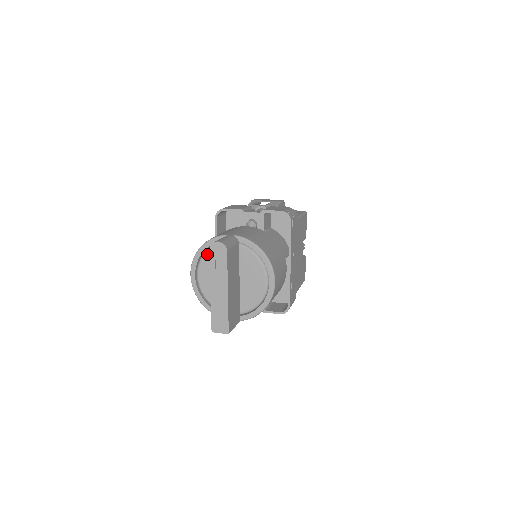
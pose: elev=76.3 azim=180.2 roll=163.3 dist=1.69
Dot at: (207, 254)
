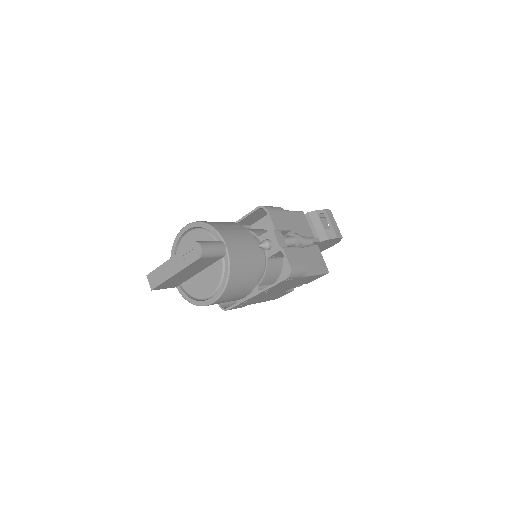
Dot at: (204, 232)
